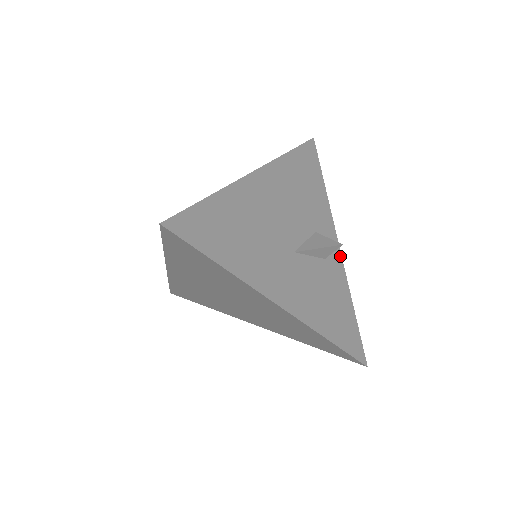
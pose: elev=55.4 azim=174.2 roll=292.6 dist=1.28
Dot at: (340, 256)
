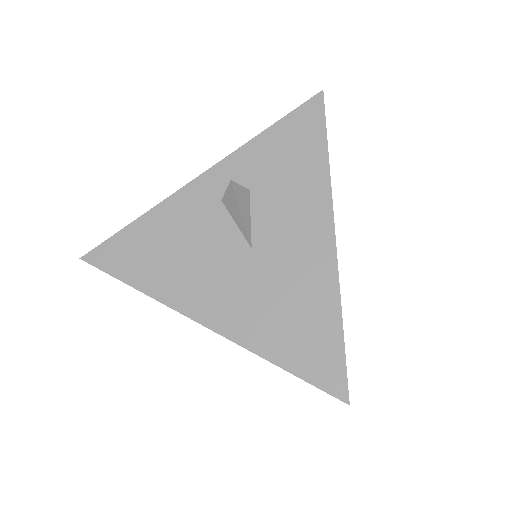
Dot at: occluded
